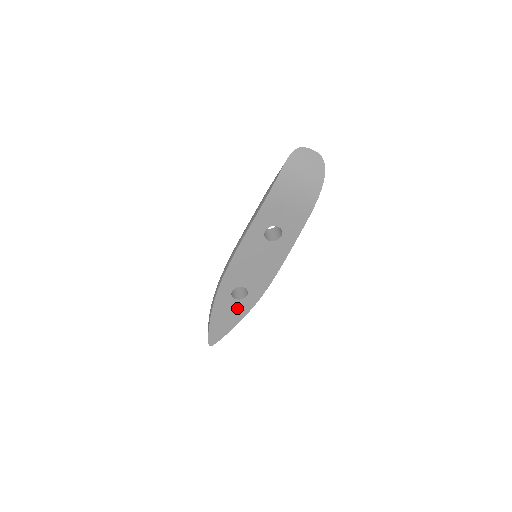
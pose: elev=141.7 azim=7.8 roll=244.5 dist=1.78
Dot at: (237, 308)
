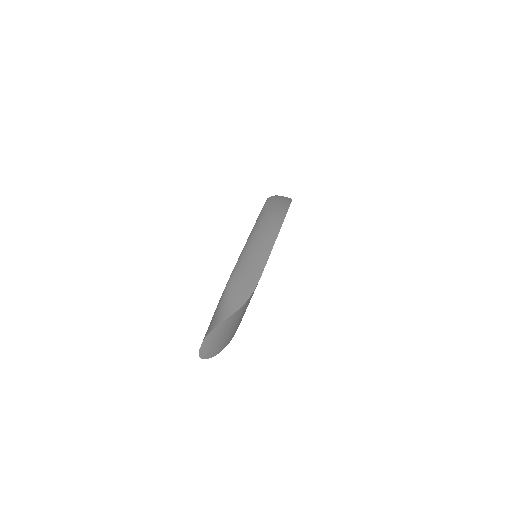
Dot at: occluded
